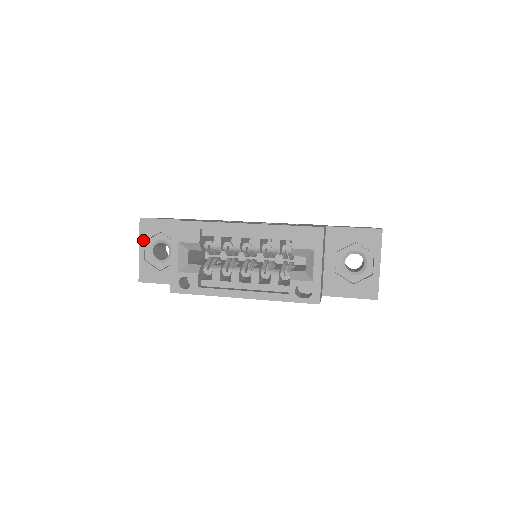
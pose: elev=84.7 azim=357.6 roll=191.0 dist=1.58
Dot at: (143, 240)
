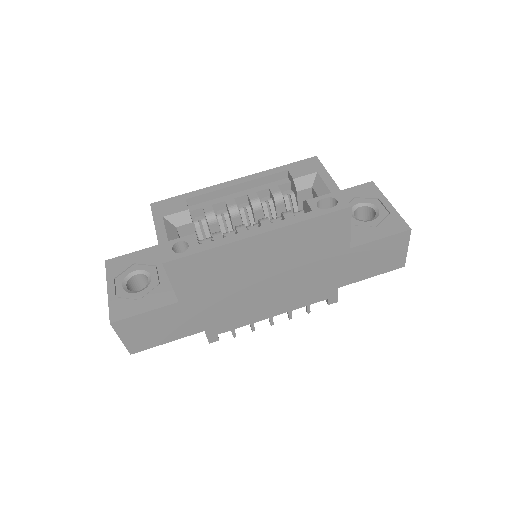
Dot at: (112, 278)
